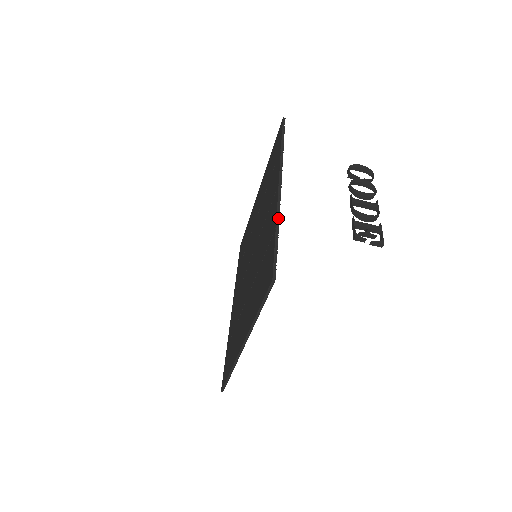
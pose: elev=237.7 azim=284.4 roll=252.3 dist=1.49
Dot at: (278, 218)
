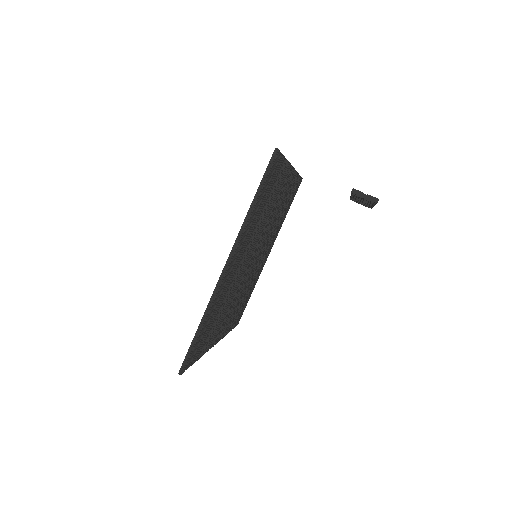
Dot at: (287, 160)
